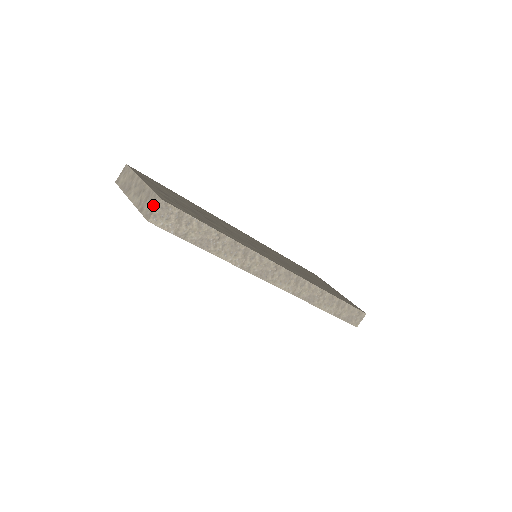
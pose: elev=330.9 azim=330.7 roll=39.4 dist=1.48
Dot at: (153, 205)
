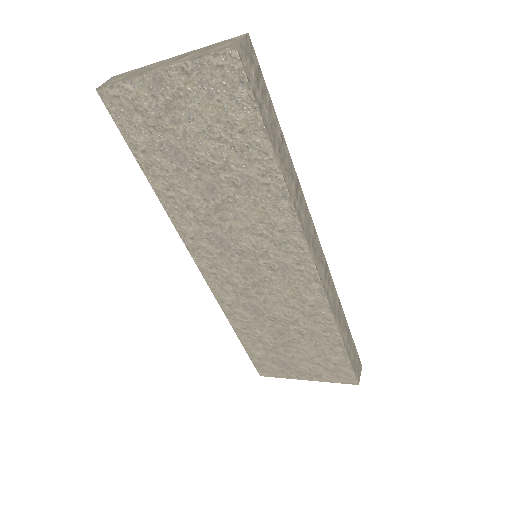
Dot at: (233, 40)
